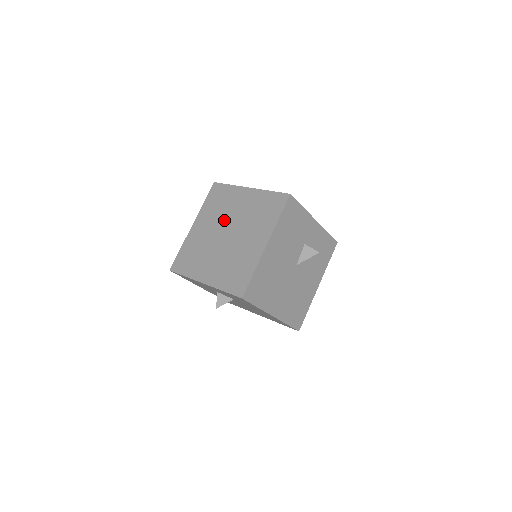
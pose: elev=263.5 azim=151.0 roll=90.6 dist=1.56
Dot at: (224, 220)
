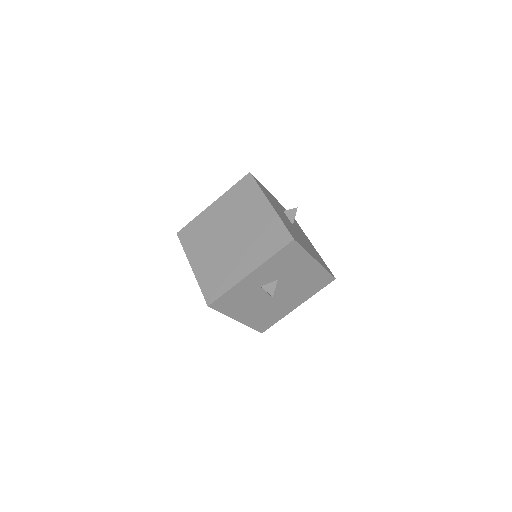
Dot at: (216, 234)
